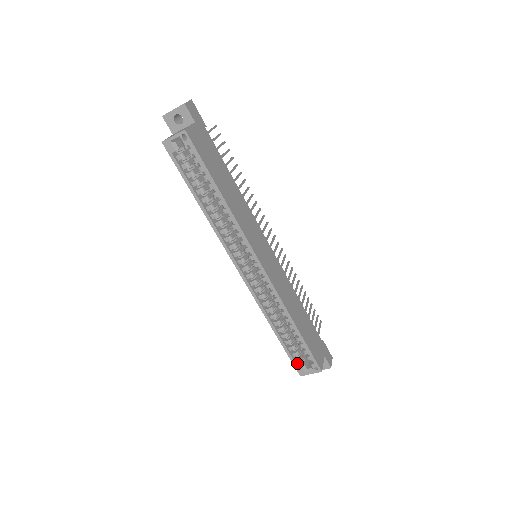
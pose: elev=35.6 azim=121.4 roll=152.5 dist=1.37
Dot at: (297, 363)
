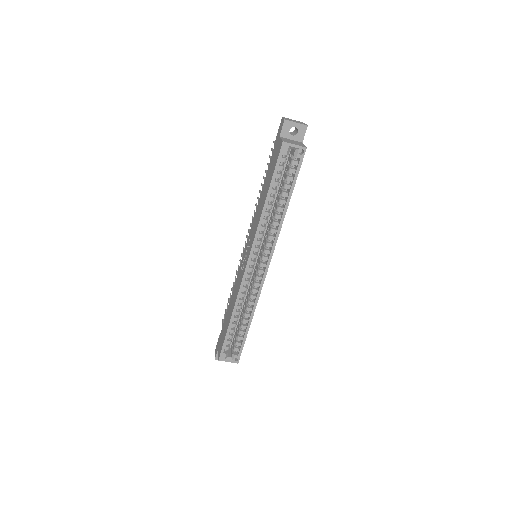
Dot at: (224, 349)
